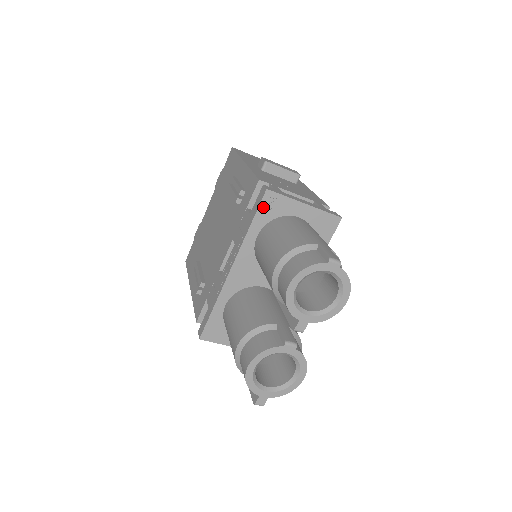
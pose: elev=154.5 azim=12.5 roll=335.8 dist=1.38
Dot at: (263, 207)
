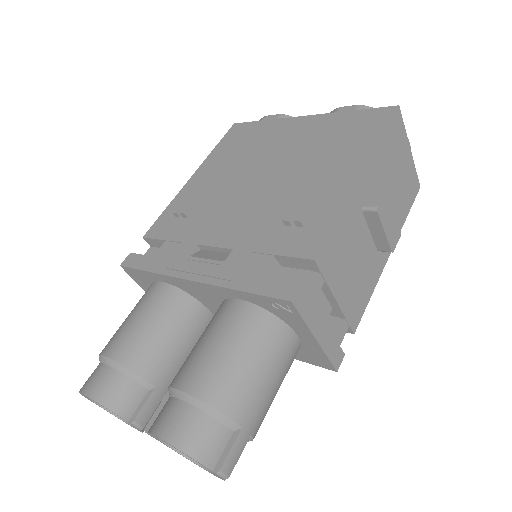
Dot at: (271, 300)
